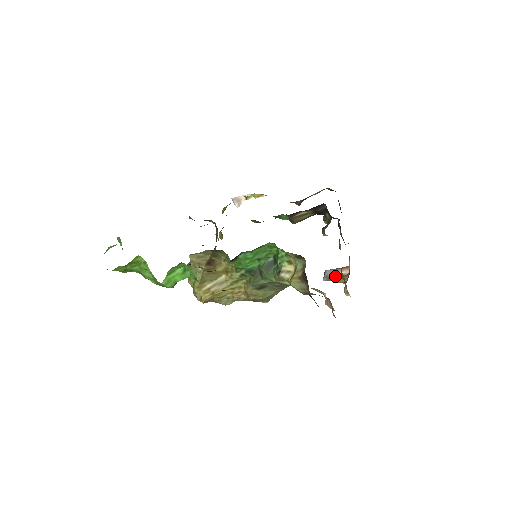
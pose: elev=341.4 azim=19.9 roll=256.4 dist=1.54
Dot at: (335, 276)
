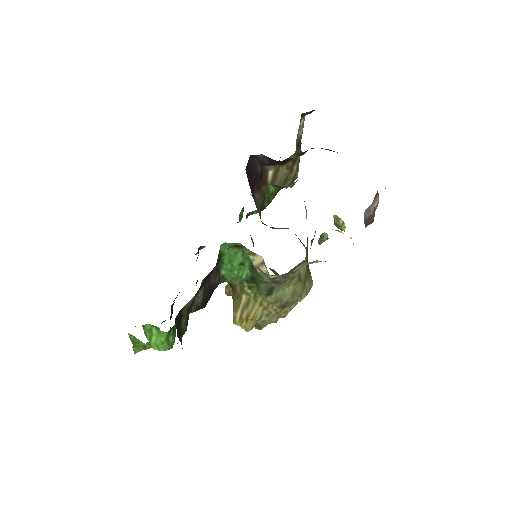
Dot at: (369, 215)
